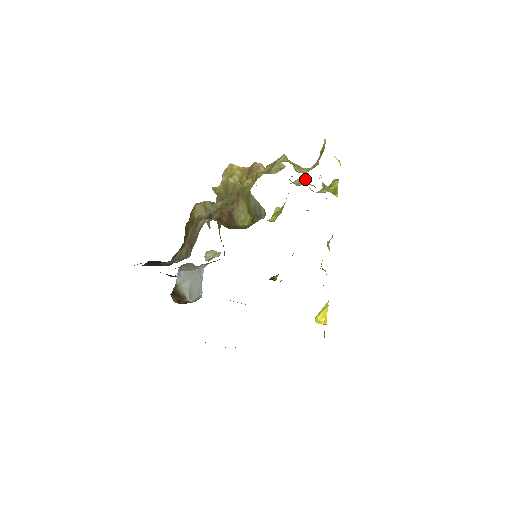
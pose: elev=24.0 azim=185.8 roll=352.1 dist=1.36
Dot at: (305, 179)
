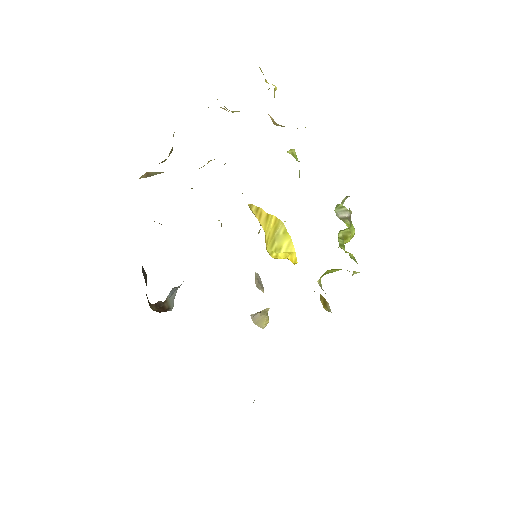
Dot at: (288, 152)
